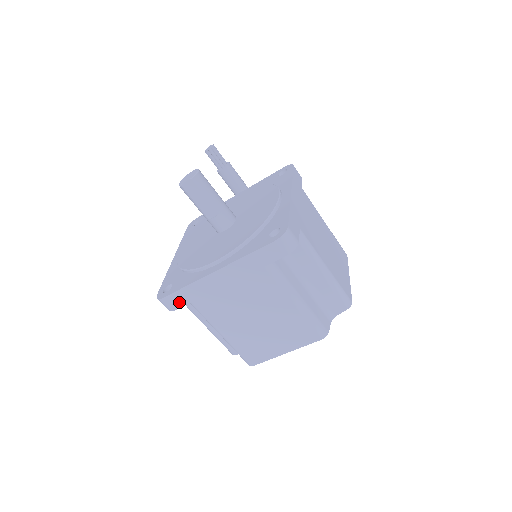
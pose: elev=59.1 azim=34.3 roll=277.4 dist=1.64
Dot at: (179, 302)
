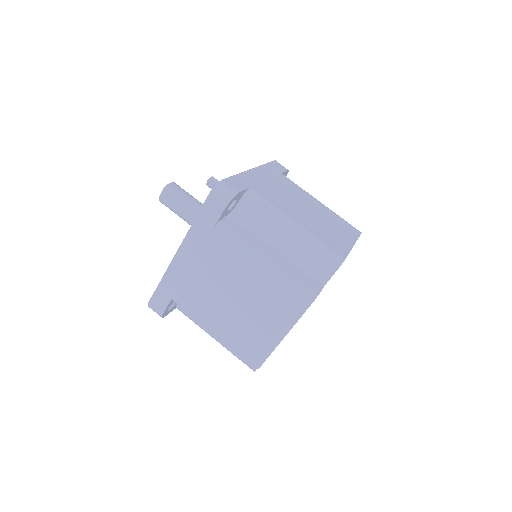
Dot at: (163, 302)
